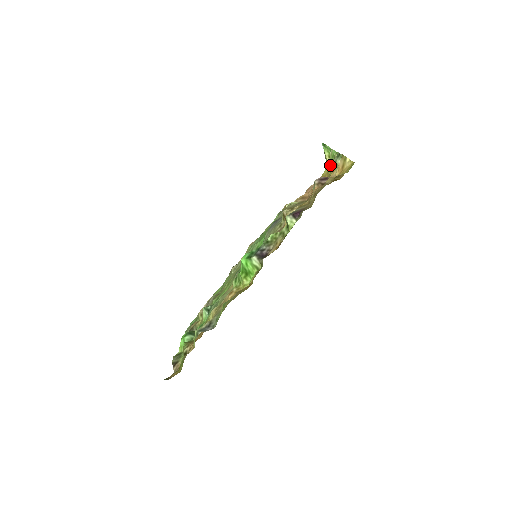
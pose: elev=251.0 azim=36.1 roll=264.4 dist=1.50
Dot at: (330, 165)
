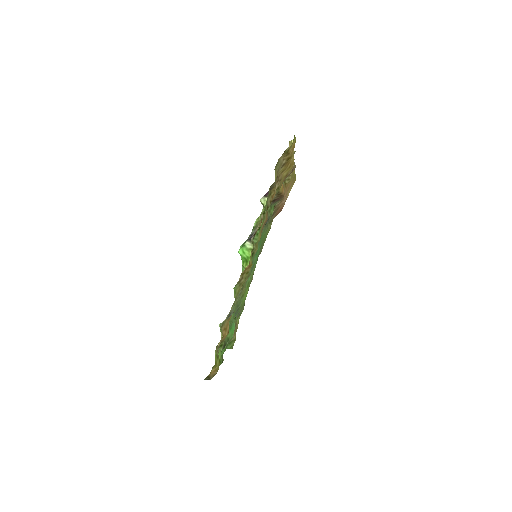
Dot at: occluded
